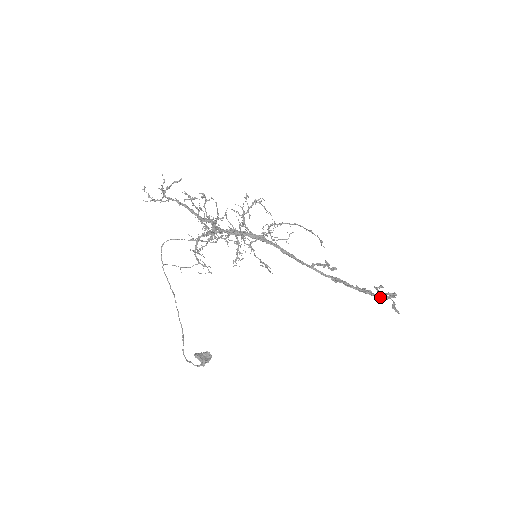
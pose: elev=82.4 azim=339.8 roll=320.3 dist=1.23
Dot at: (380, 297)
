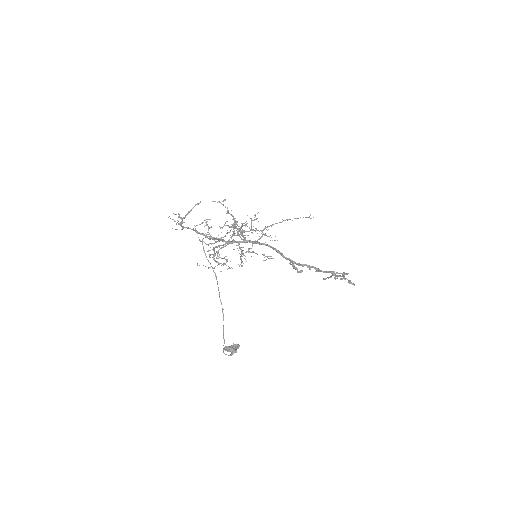
Dot at: (341, 273)
